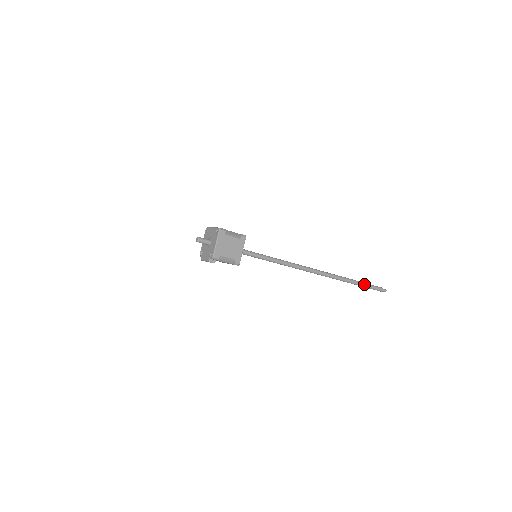
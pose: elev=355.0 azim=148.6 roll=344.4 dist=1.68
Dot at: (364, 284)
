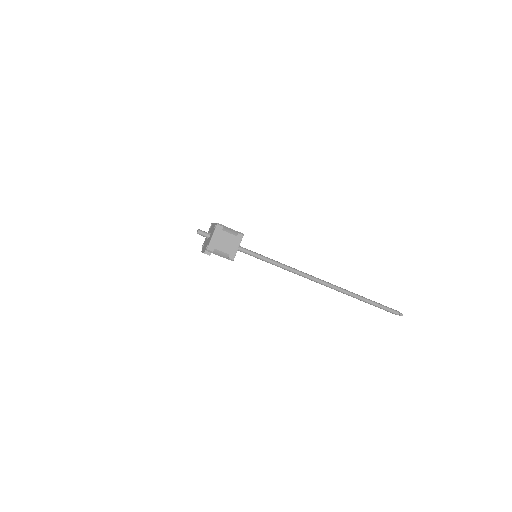
Dot at: (375, 303)
